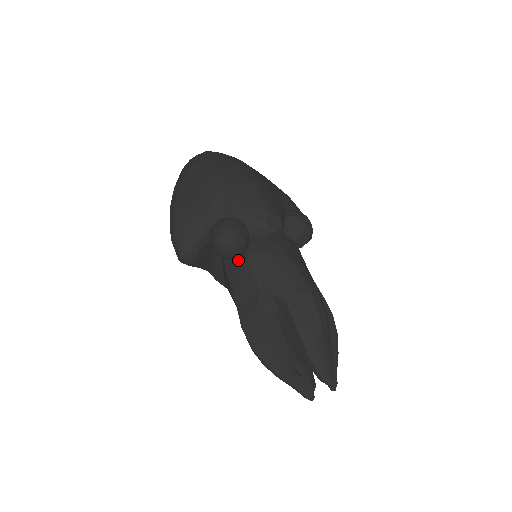
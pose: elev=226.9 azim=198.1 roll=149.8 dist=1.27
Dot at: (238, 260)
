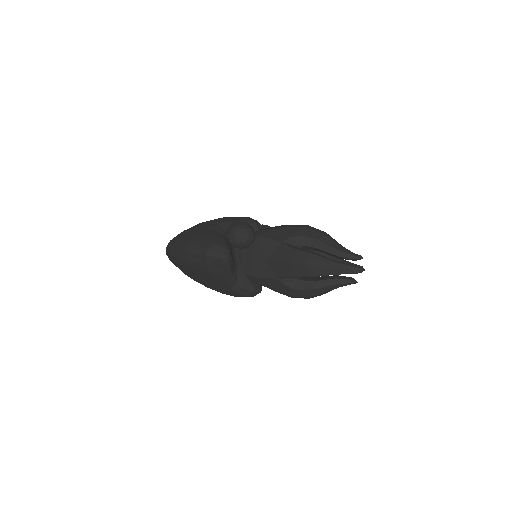
Dot at: (255, 244)
